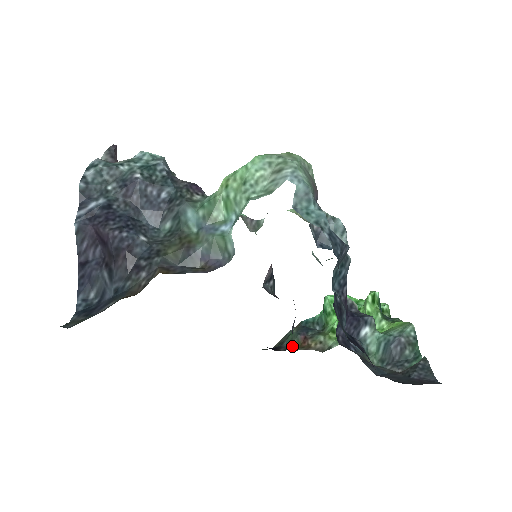
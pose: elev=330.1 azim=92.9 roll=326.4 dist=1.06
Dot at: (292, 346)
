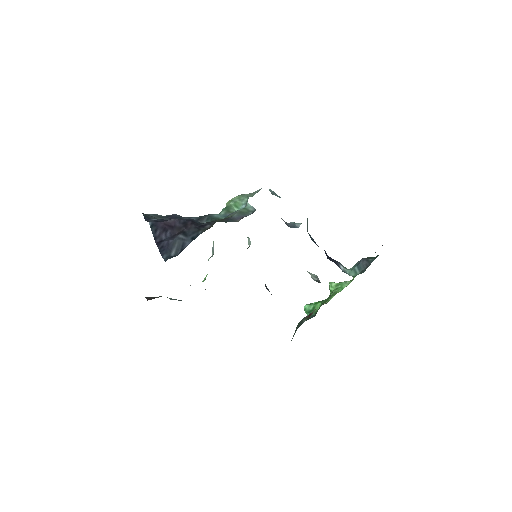
Dot at: (304, 321)
